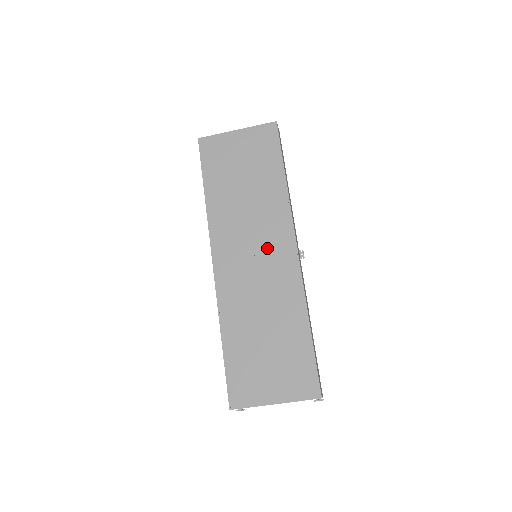
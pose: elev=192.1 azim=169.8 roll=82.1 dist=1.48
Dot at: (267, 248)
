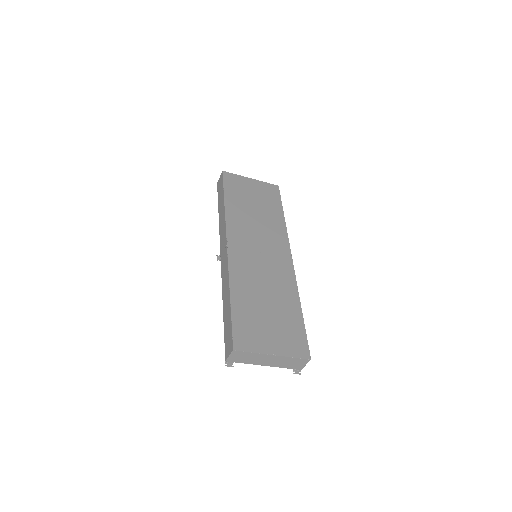
Dot at: (270, 250)
